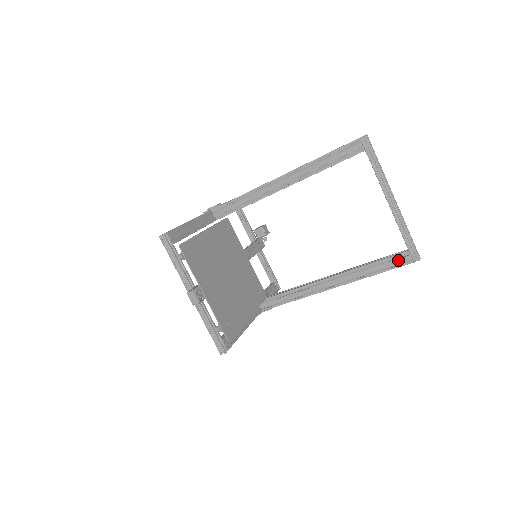
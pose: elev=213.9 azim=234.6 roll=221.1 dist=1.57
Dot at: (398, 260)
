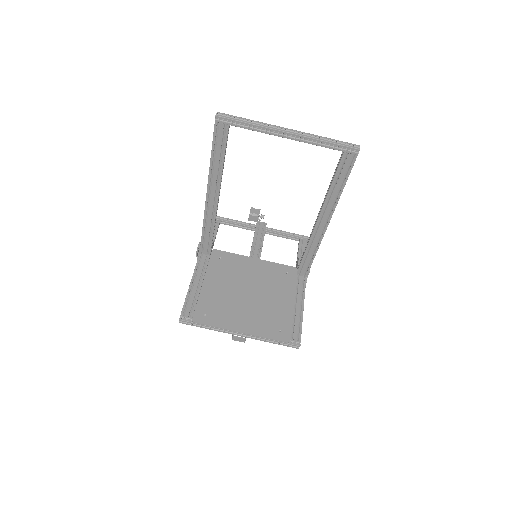
Dot at: (345, 165)
